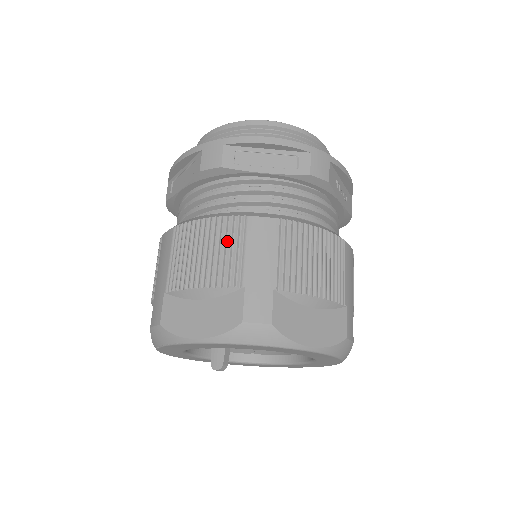
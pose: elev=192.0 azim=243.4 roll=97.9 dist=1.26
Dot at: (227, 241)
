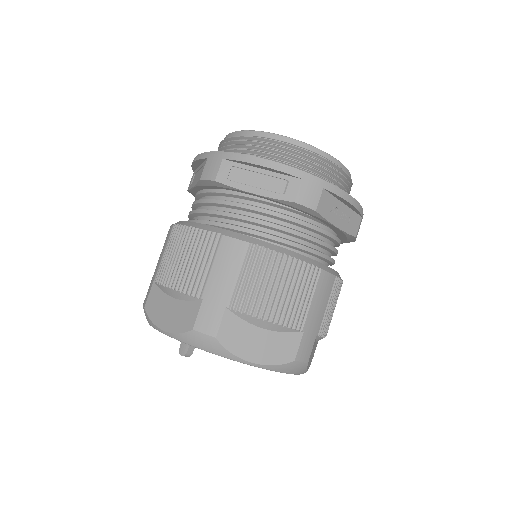
Dot at: (200, 254)
